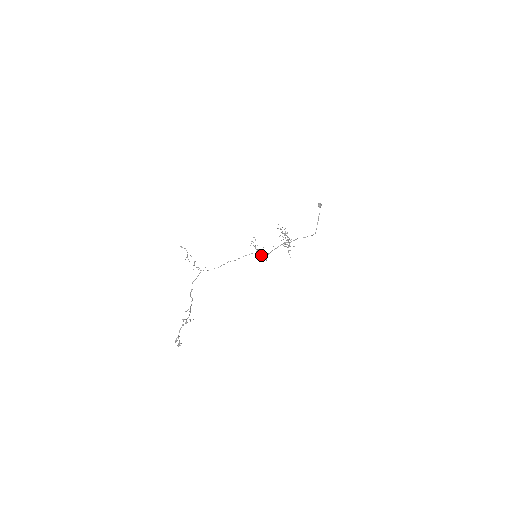
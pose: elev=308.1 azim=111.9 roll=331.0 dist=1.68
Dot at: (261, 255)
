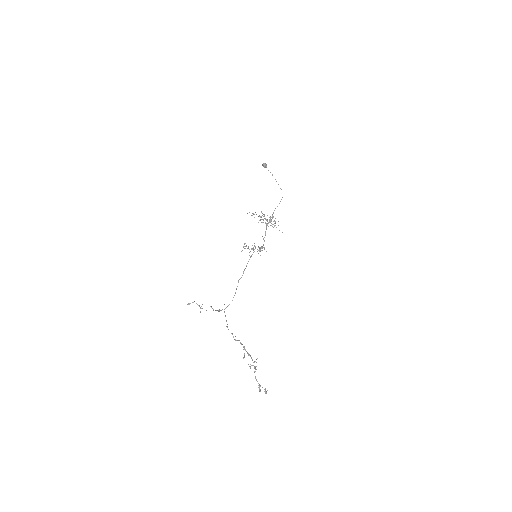
Dot at: occluded
